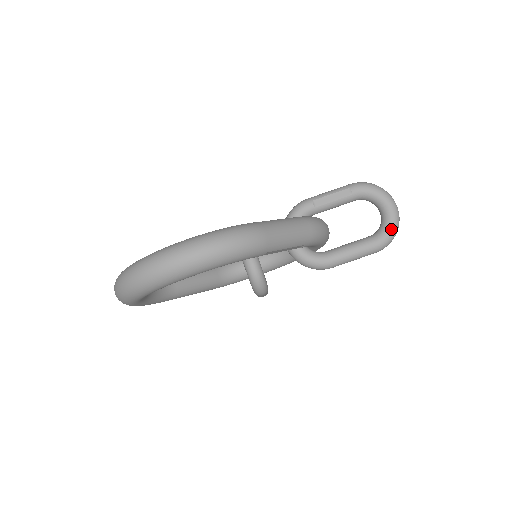
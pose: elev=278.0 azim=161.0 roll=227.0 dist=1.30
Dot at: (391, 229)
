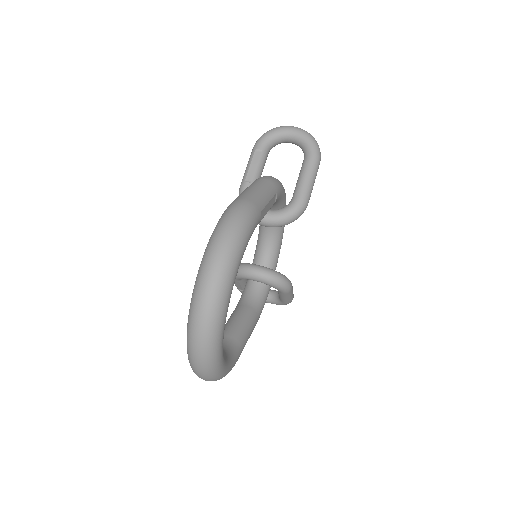
Dot at: (309, 140)
